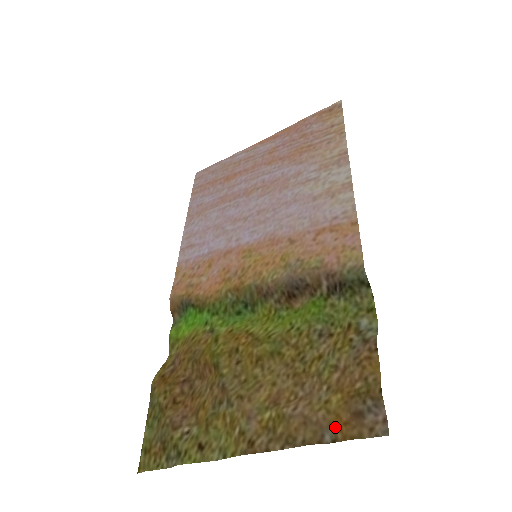
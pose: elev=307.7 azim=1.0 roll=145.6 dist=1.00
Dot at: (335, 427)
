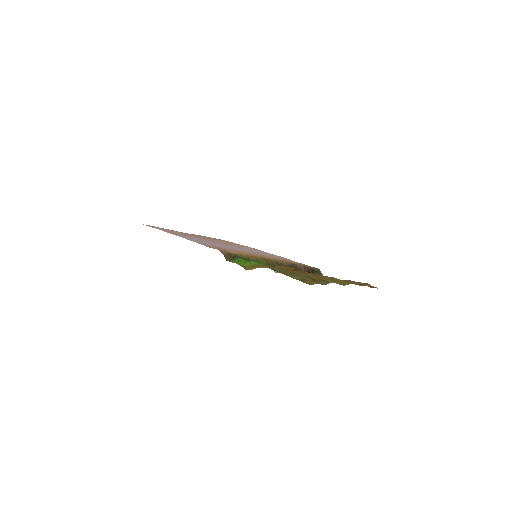
Dot at: occluded
